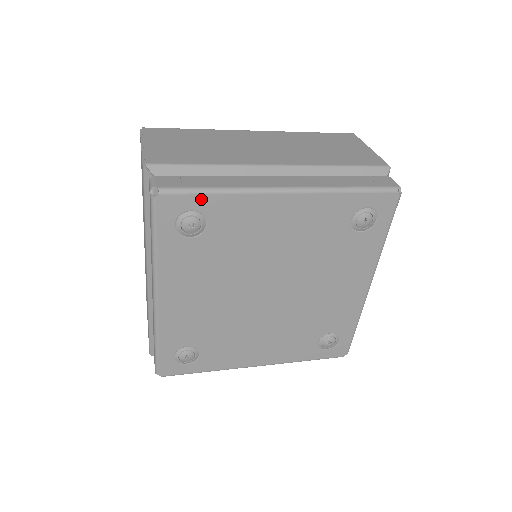
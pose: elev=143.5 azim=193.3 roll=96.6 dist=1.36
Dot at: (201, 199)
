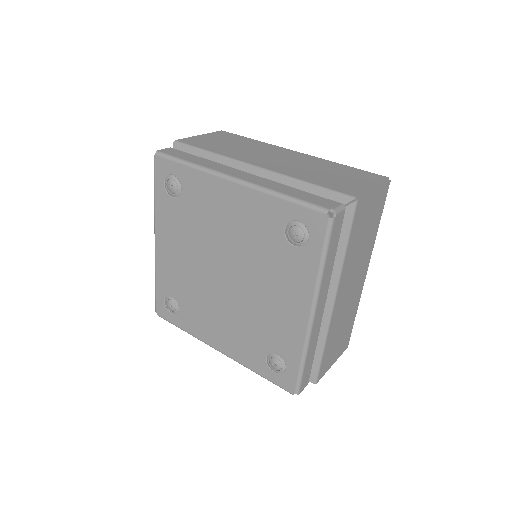
Dot at: (178, 167)
